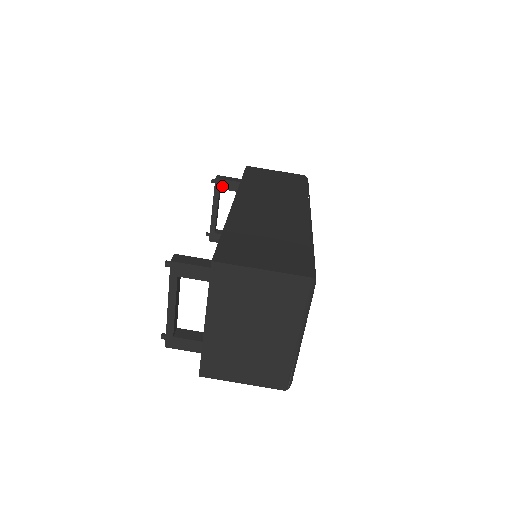
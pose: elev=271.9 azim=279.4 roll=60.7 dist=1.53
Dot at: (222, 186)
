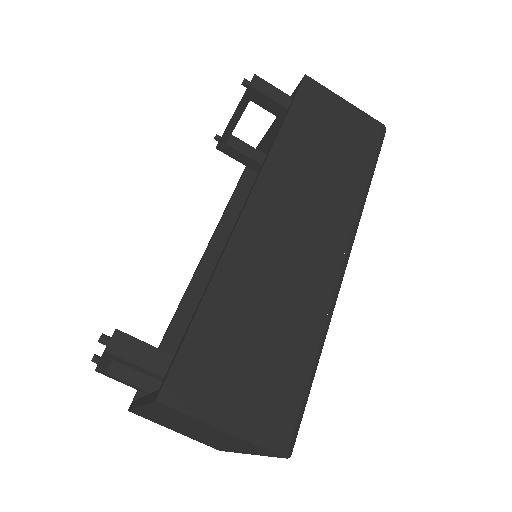
Dot at: (255, 98)
